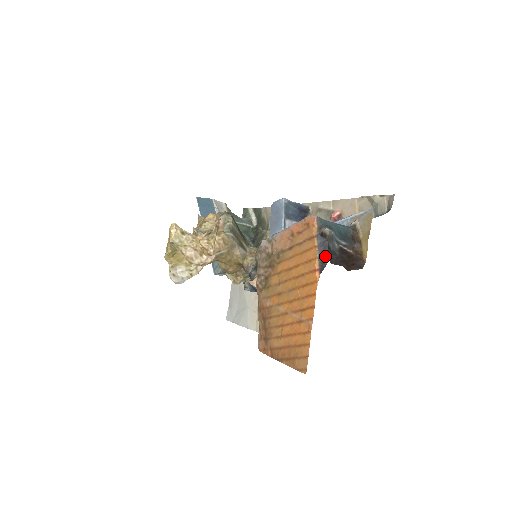
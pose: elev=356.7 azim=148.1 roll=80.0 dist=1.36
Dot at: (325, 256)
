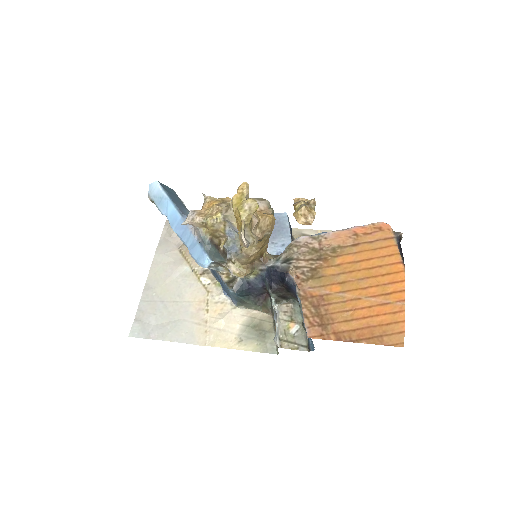
Dot at: (402, 254)
